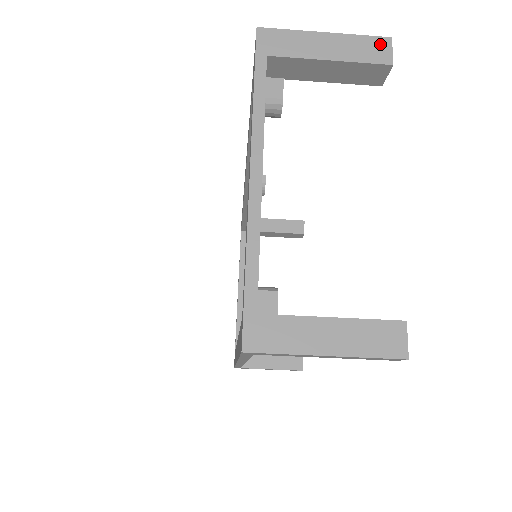
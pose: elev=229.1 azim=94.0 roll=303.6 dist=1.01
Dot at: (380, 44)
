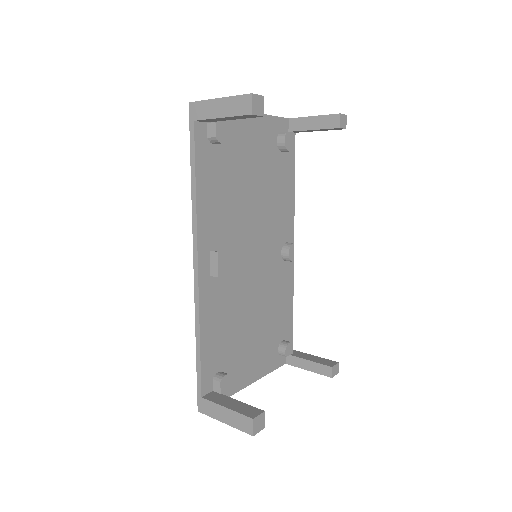
Dot at: occluded
